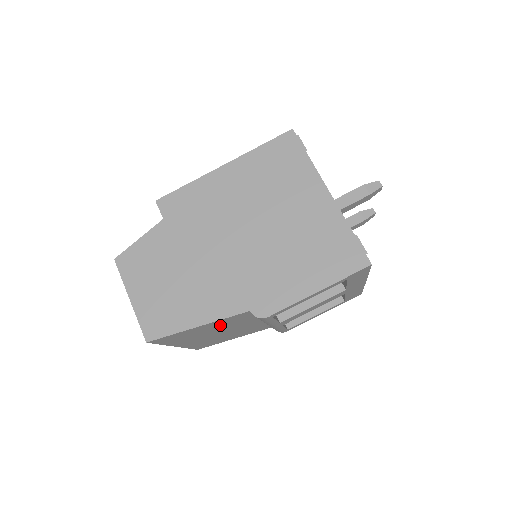
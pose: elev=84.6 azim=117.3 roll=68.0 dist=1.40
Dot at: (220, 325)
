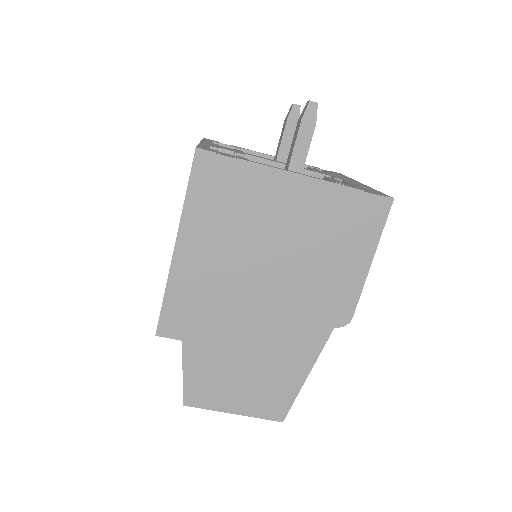
Dot at: occluded
